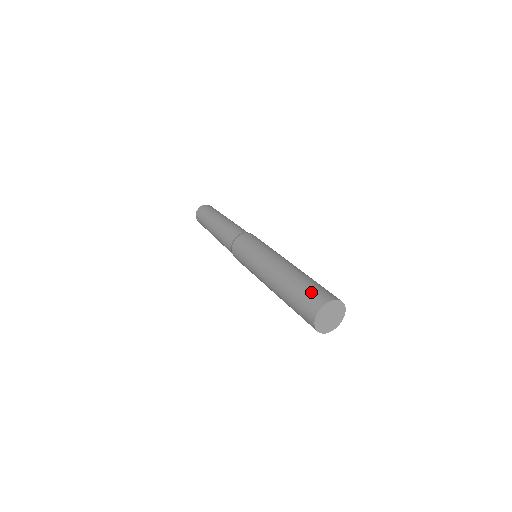
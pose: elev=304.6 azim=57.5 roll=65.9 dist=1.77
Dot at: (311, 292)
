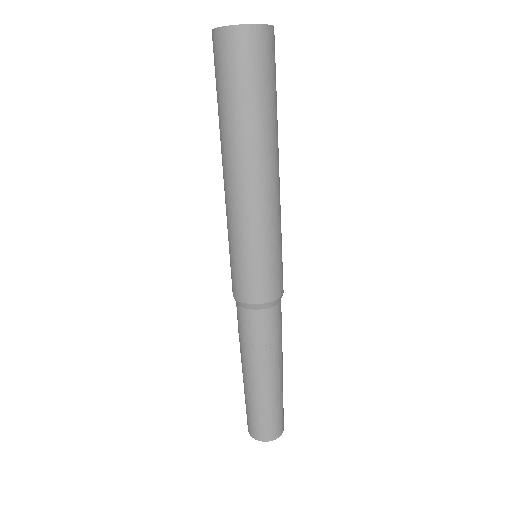
Dot at: occluded
